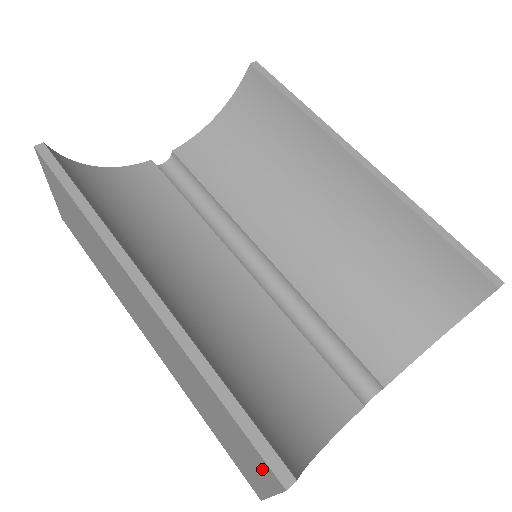
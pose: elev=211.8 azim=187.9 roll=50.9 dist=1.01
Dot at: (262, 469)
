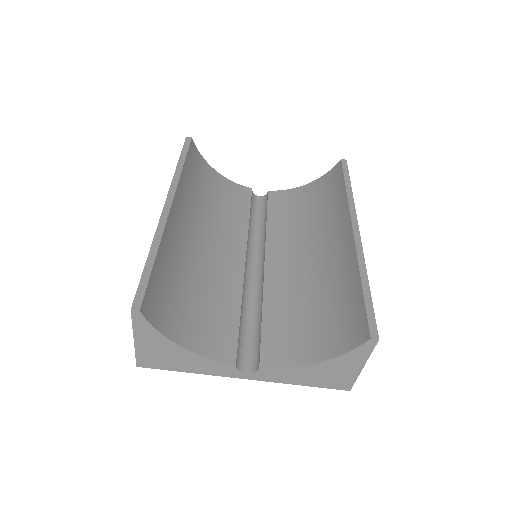
Dot at: occluded
